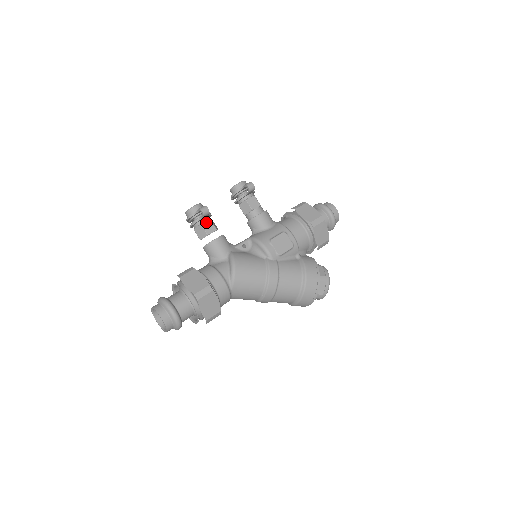
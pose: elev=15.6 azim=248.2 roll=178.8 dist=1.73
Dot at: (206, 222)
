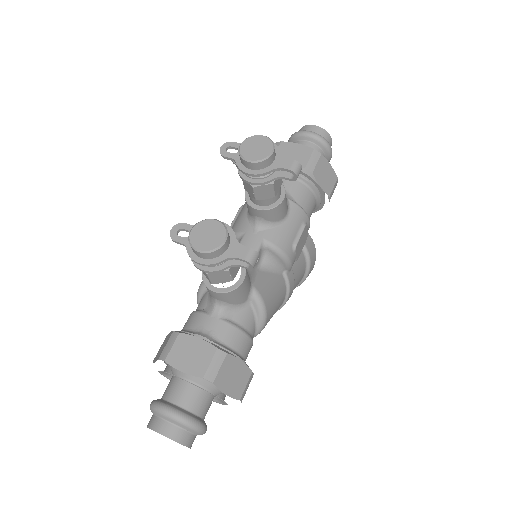
Dot at: occluded
